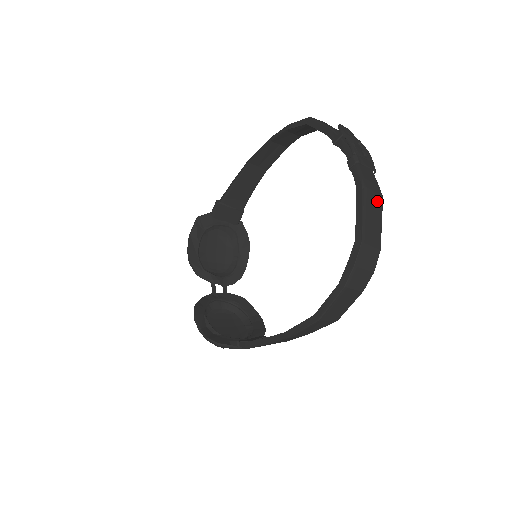
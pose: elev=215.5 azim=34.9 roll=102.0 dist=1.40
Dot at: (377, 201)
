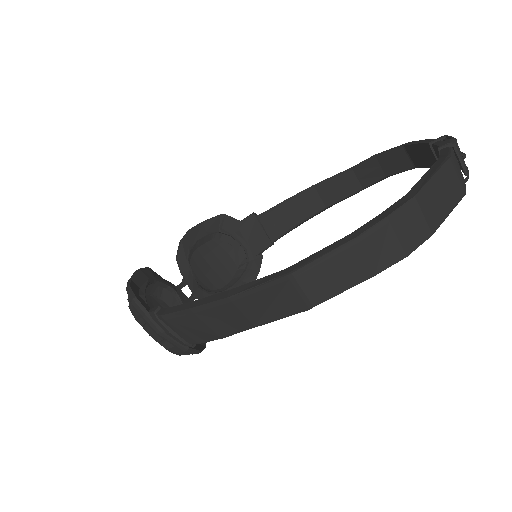
Dot at: (457, 186)
